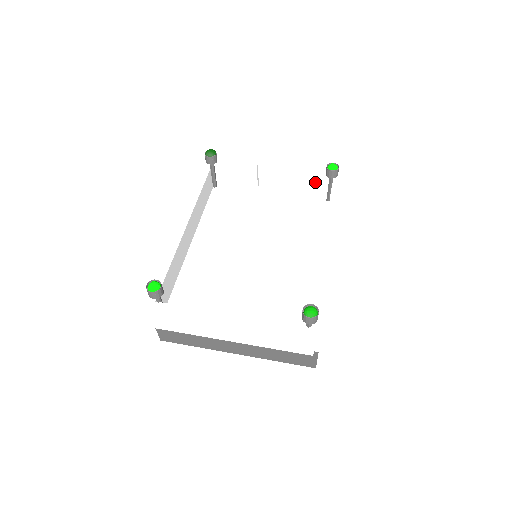
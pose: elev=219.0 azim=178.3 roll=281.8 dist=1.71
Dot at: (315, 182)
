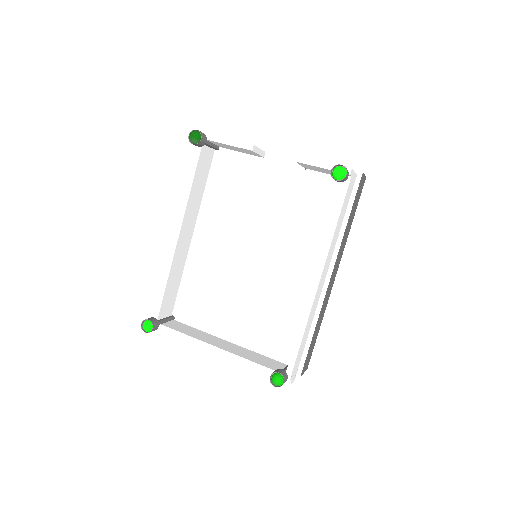
Dot at: (325, 170)
